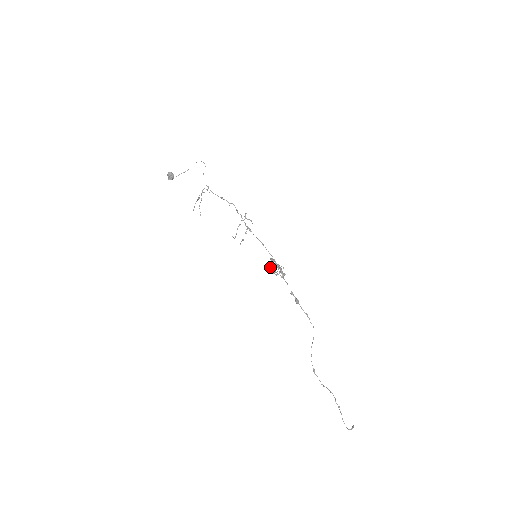
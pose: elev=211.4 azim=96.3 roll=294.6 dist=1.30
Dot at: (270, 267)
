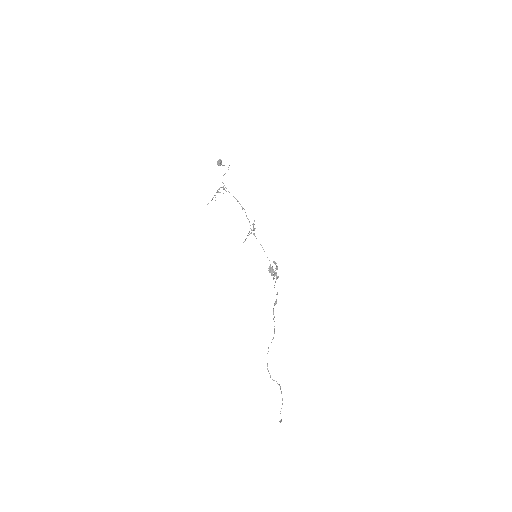
Dot at: (271, 267)
